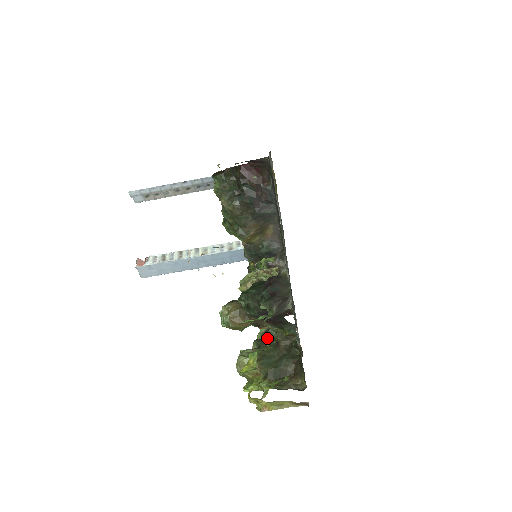
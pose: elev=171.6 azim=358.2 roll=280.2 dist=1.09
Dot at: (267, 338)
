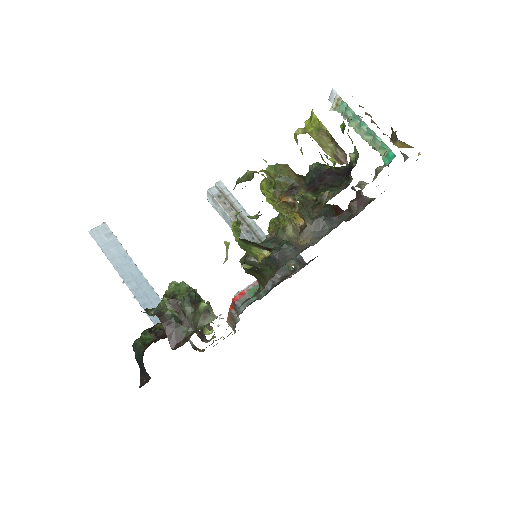
Dot at: occluded
